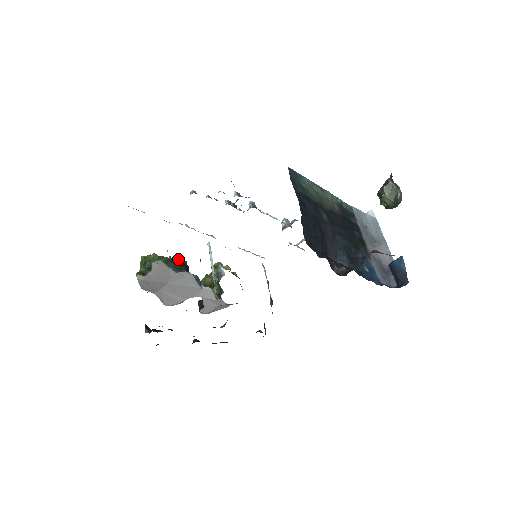
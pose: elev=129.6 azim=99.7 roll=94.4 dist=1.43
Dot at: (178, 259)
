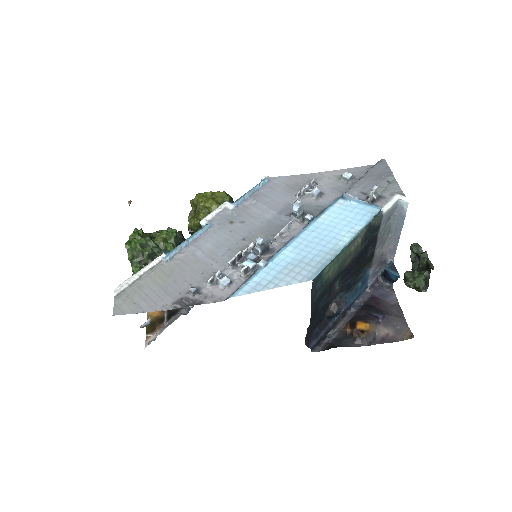
Dot at: (169, 251)
